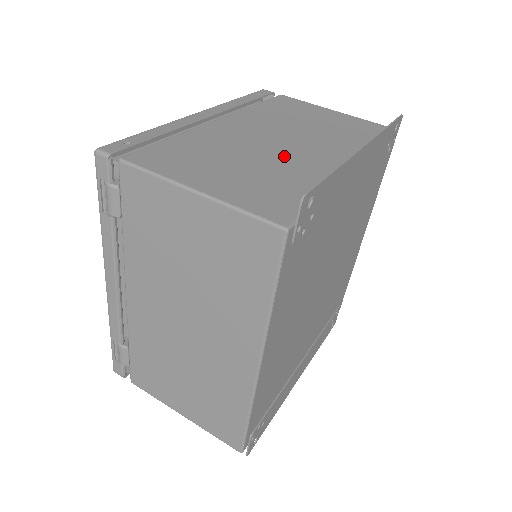
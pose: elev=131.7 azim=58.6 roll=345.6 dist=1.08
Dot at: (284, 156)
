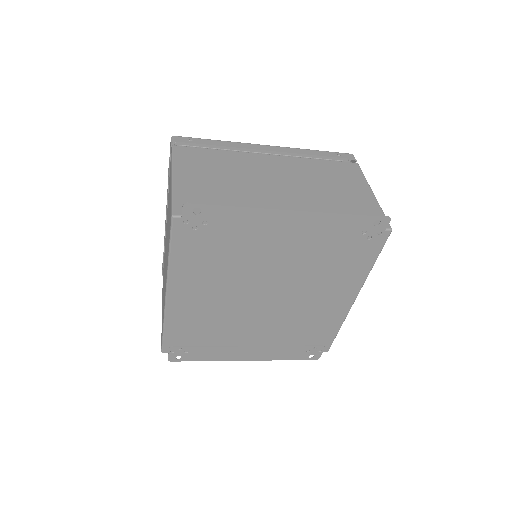
Dot at: (257, 191)
